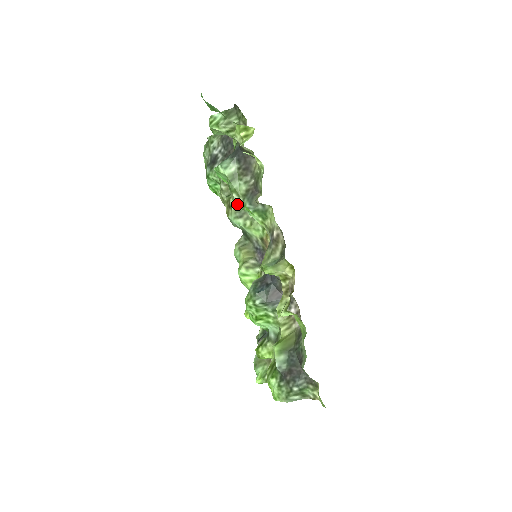
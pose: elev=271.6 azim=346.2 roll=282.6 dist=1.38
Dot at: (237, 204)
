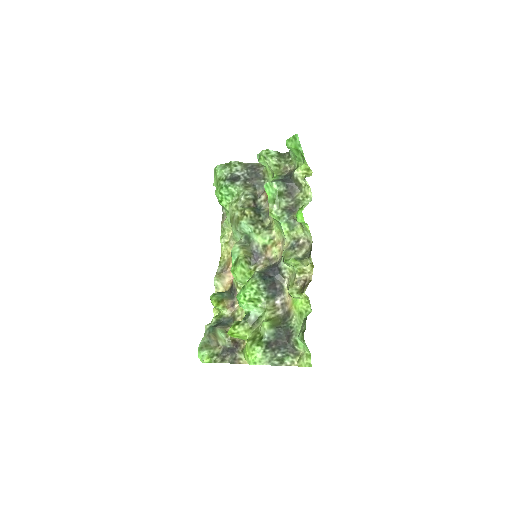
Dot at: (275, 212)
